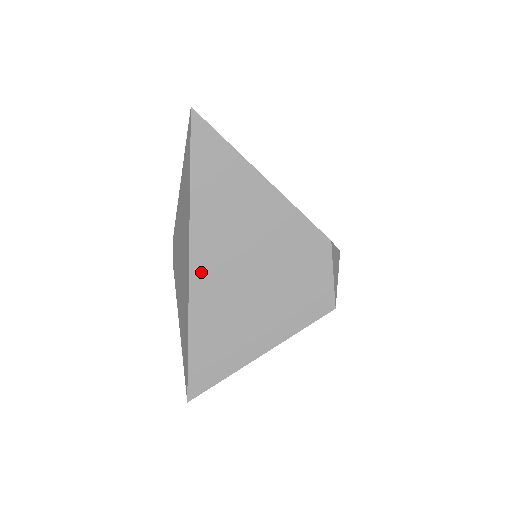
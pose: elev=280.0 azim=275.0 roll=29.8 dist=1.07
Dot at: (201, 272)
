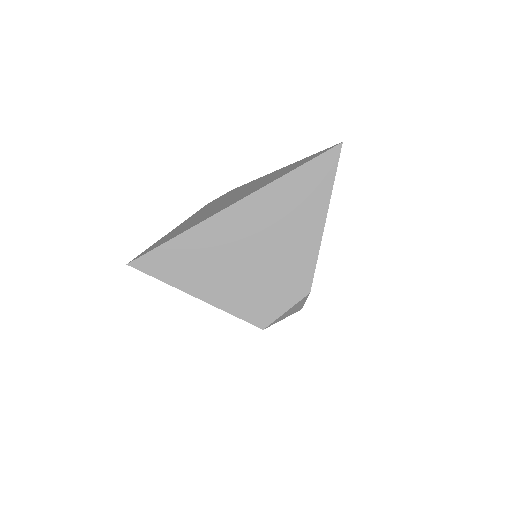
Dot at: (236, 214)
